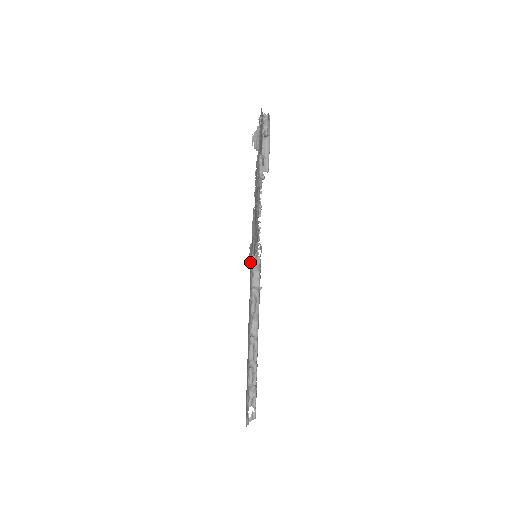
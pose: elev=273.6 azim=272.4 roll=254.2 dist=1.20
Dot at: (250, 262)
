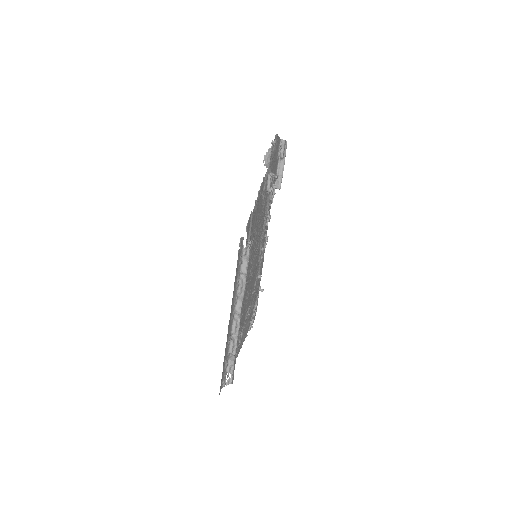
Dot at: (240, 251)
